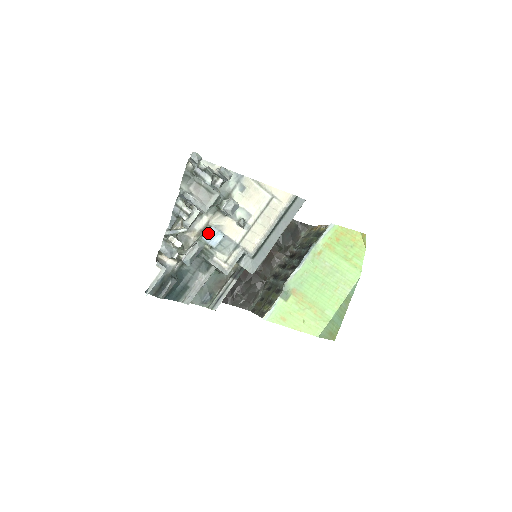
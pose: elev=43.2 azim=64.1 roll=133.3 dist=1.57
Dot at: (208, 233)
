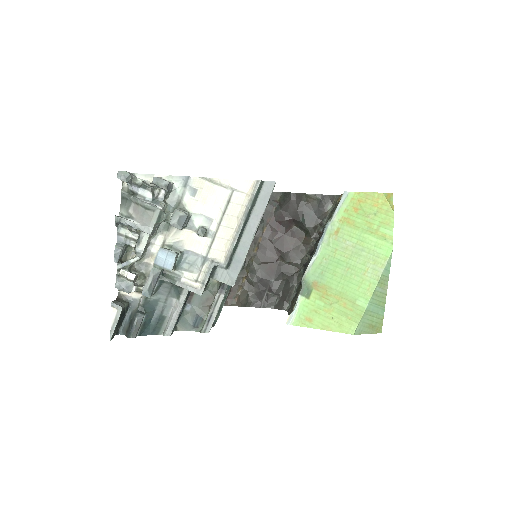
Dot at: (159, 257)
